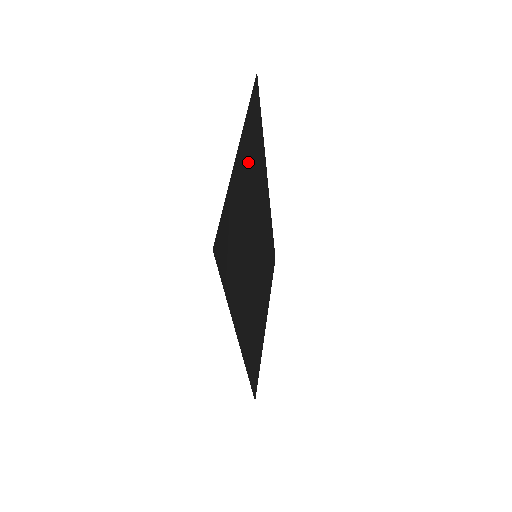
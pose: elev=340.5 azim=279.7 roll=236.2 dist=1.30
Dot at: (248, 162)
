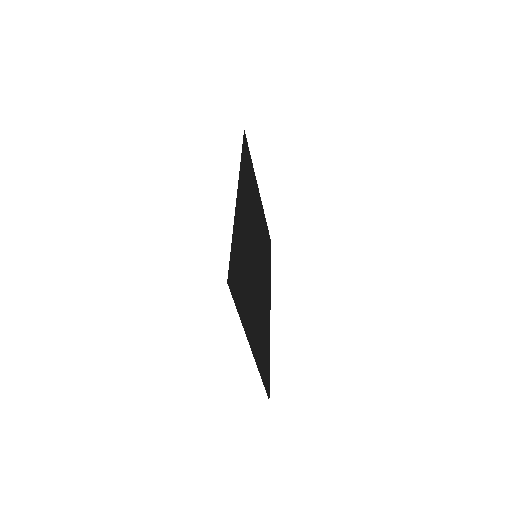
Dot at: (261, 219)
